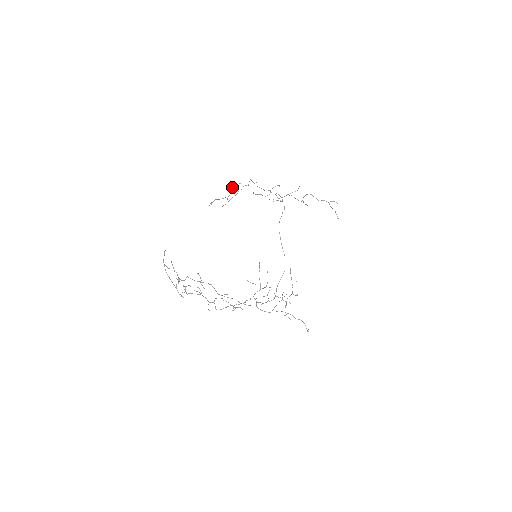
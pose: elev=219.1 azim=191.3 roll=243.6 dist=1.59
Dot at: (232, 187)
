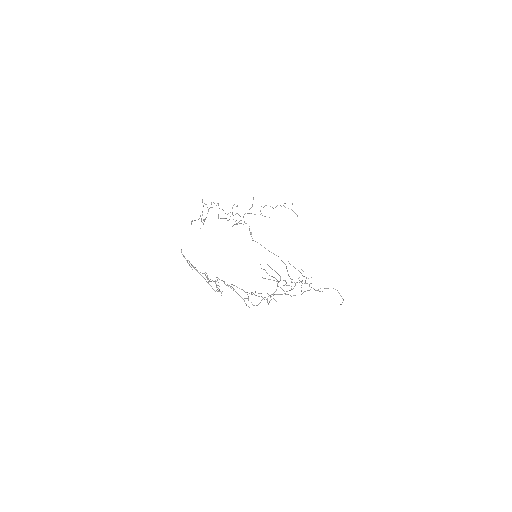
Dot at: occluded
